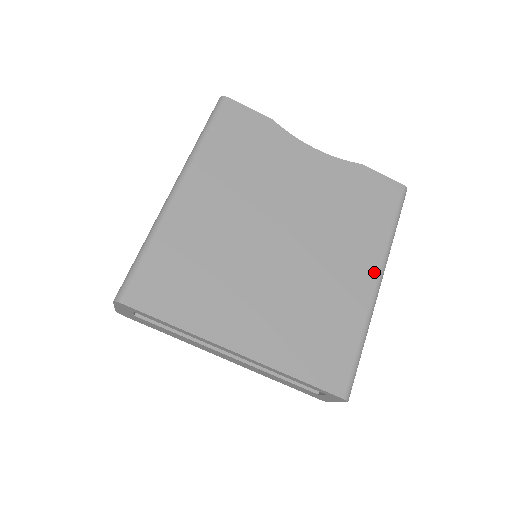
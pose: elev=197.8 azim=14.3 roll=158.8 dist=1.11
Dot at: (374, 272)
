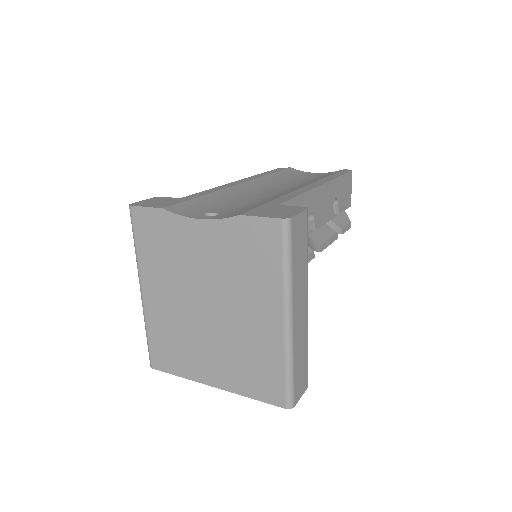
Dot at: (279, 314)
